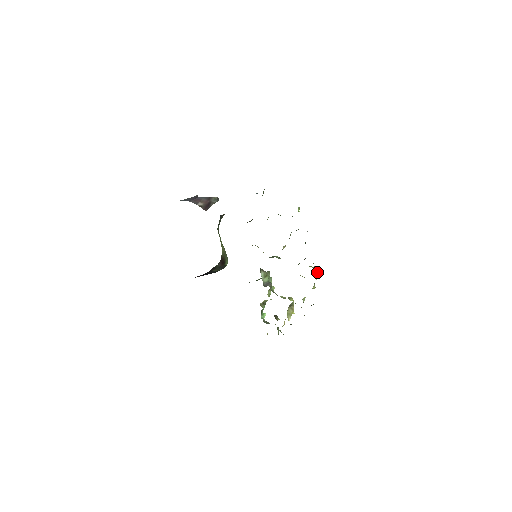
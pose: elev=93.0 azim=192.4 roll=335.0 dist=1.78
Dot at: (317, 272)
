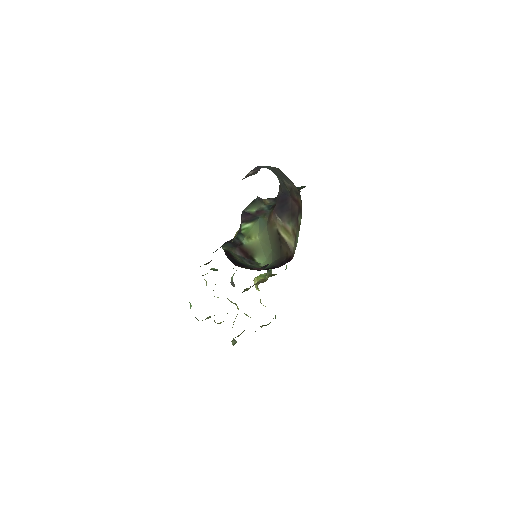
Dot at: occluded
